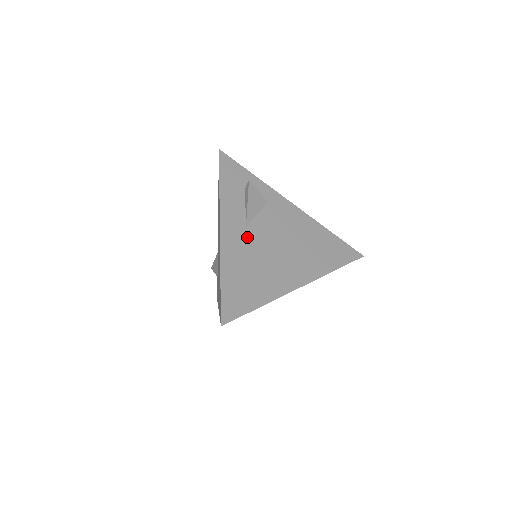
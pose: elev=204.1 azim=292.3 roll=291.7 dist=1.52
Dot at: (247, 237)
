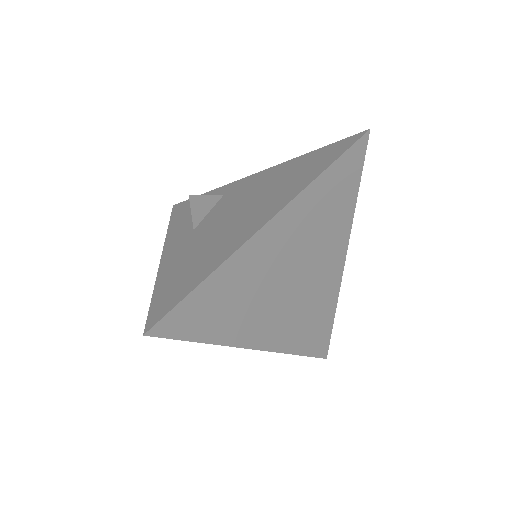
Dot at: (194, 236)
